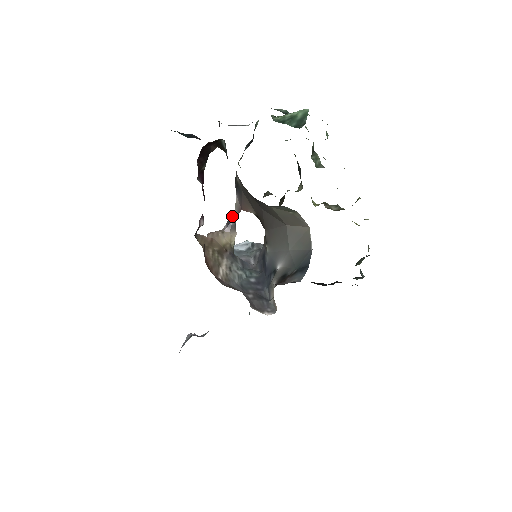
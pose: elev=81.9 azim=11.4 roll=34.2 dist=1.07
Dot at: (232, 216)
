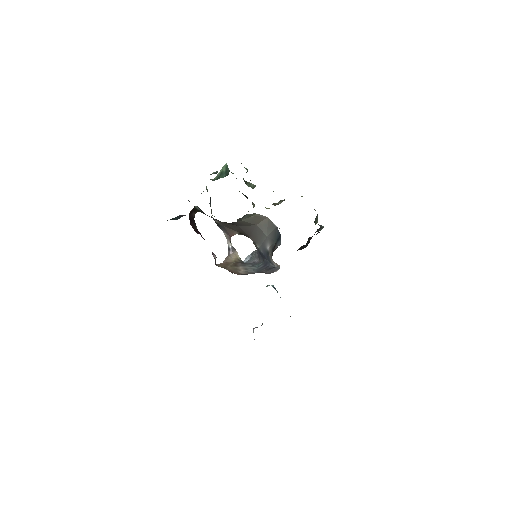
Dot at: (228, 244)
